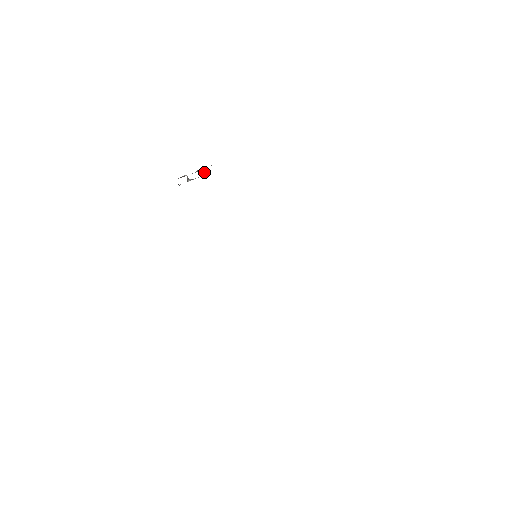
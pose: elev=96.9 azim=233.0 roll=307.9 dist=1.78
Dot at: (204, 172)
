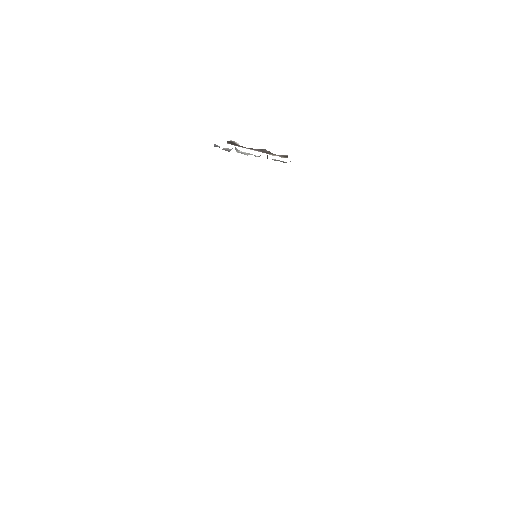
Dot at: occluded
